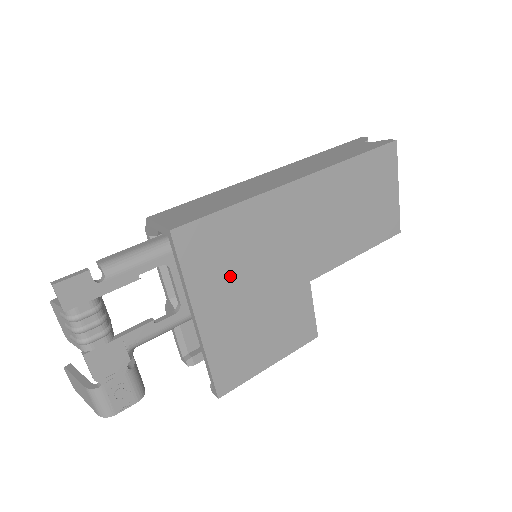
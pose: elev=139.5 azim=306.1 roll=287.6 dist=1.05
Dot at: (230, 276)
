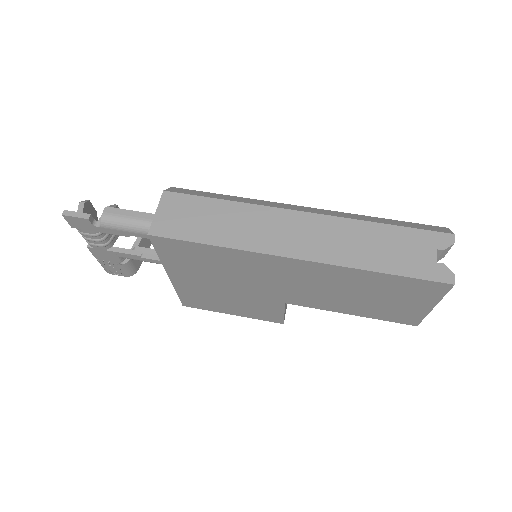
Dot at: (202, 271)
